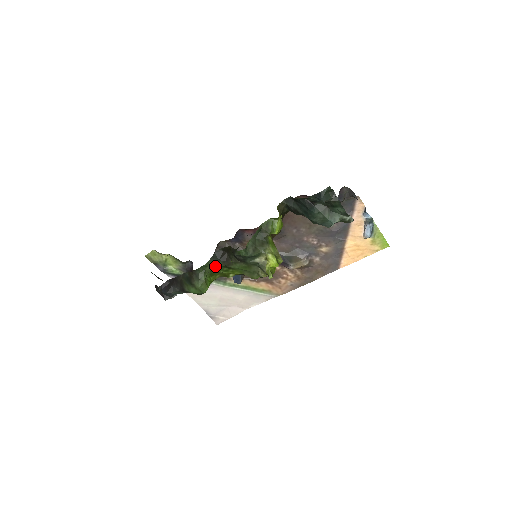
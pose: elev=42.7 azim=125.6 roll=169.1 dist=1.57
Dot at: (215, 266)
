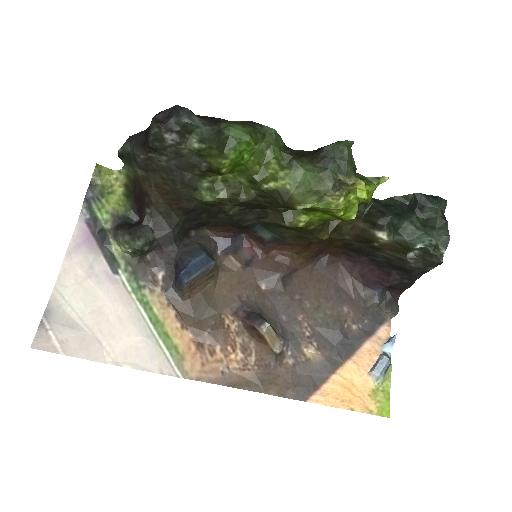
Dot at: (278, 147)
